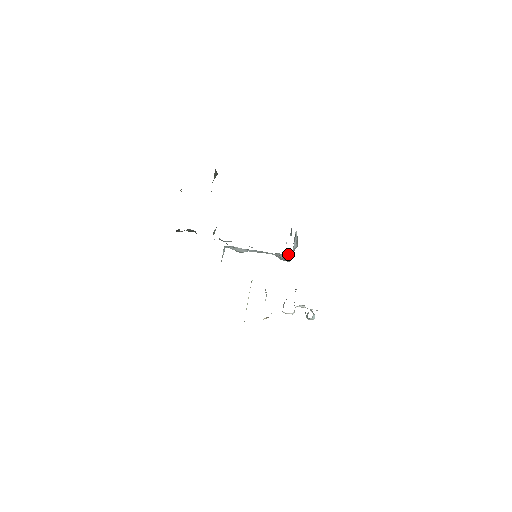
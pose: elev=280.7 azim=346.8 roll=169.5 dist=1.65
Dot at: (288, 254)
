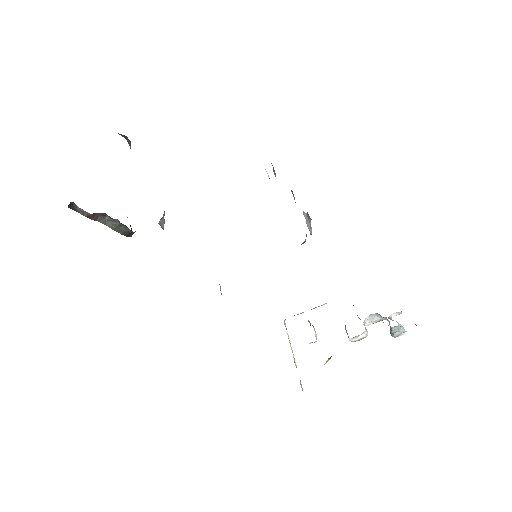
Dot at: occluded
